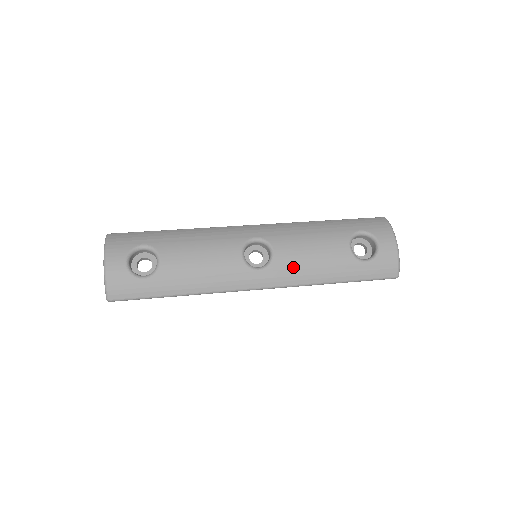
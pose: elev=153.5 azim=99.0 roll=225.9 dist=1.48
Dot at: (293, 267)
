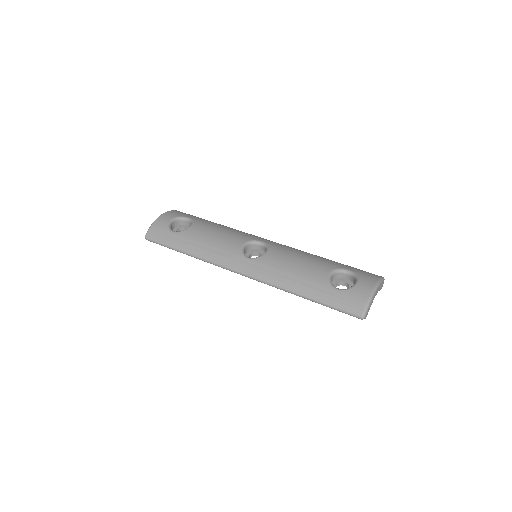
Dot at: (274, 267)
